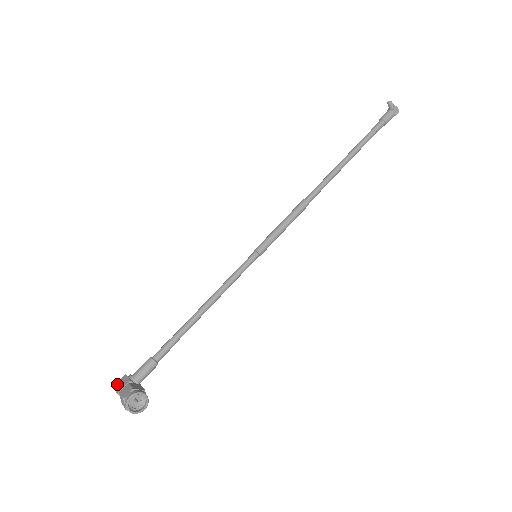
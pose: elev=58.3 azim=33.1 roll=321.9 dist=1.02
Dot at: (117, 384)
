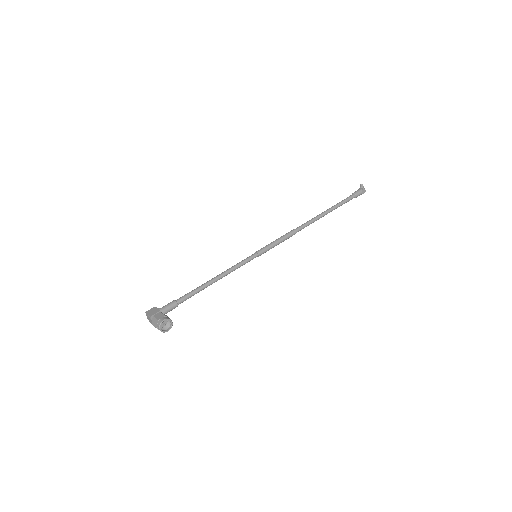
Dot at: (149, 311)
